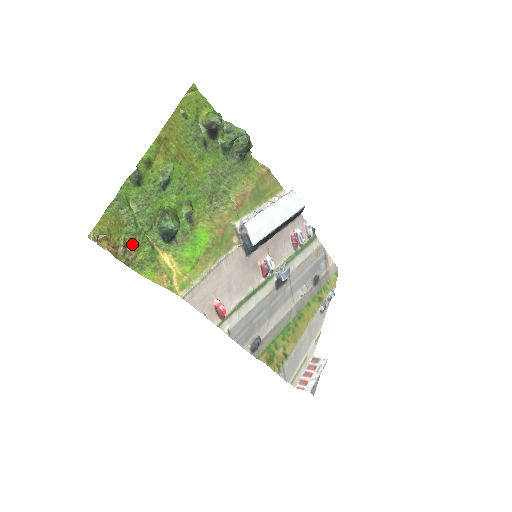
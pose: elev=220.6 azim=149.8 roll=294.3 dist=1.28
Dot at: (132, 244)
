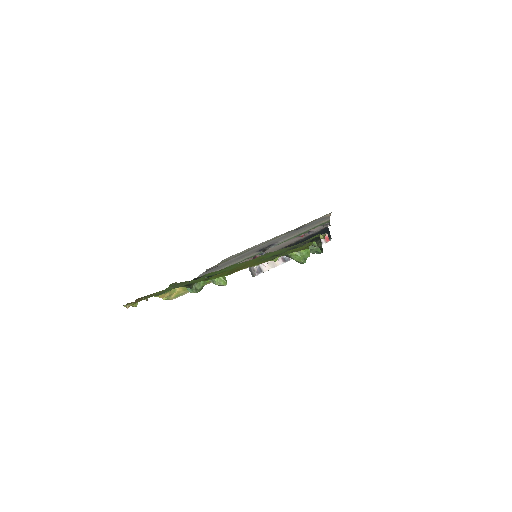
Dot at: occluded
